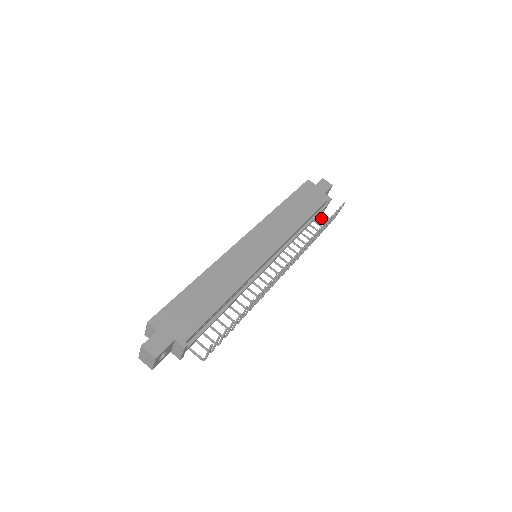
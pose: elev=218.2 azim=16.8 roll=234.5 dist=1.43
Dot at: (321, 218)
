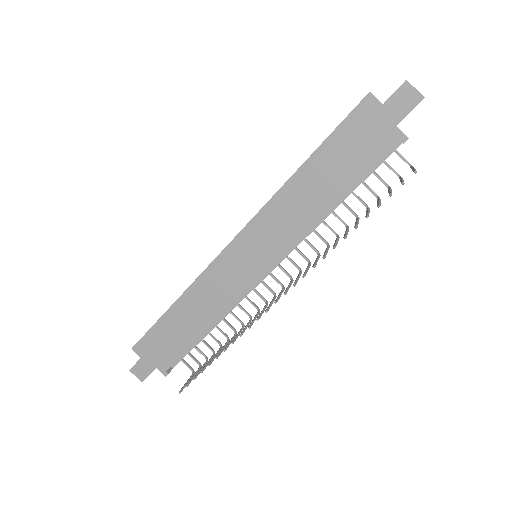
Dot at: (388, 164)
